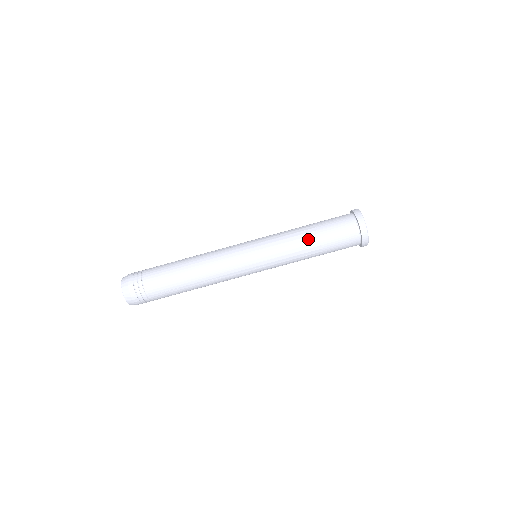
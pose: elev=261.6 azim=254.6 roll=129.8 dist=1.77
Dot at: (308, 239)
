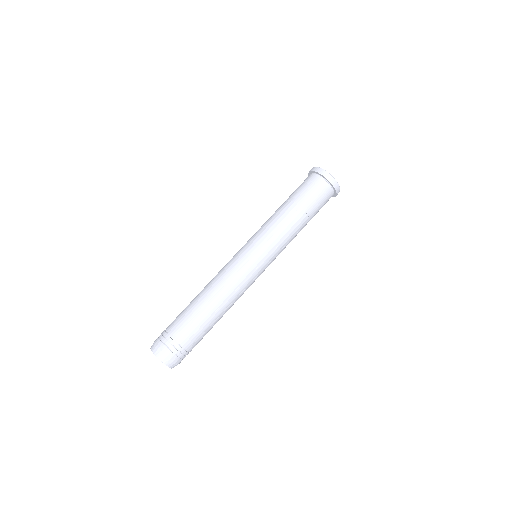
Dot at: (289, 211)
